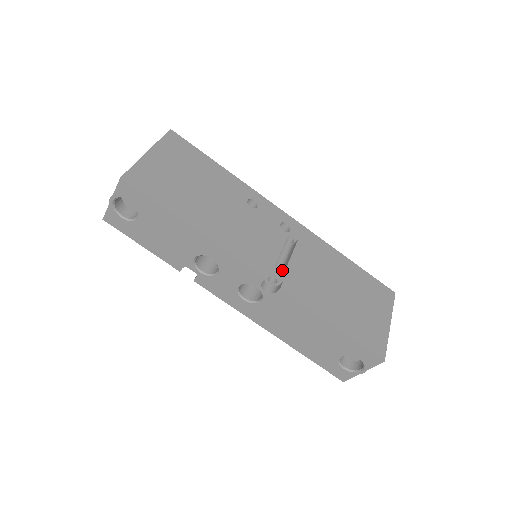
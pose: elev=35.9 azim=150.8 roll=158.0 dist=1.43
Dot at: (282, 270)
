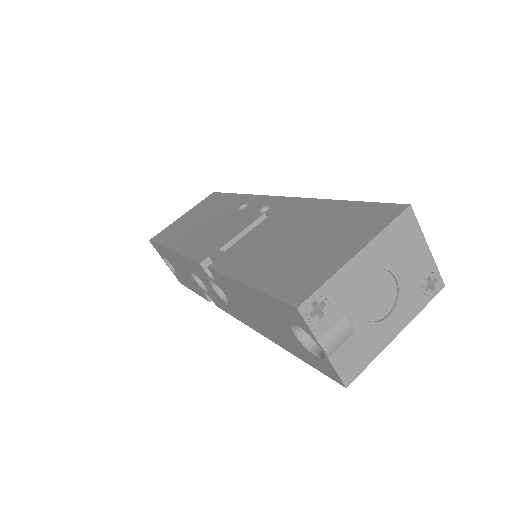
Dot at: occluded
